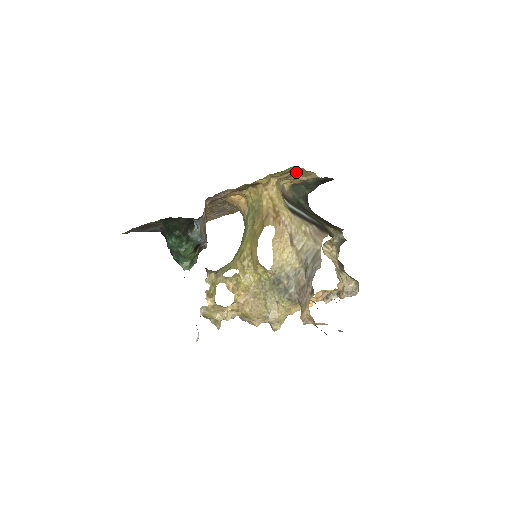
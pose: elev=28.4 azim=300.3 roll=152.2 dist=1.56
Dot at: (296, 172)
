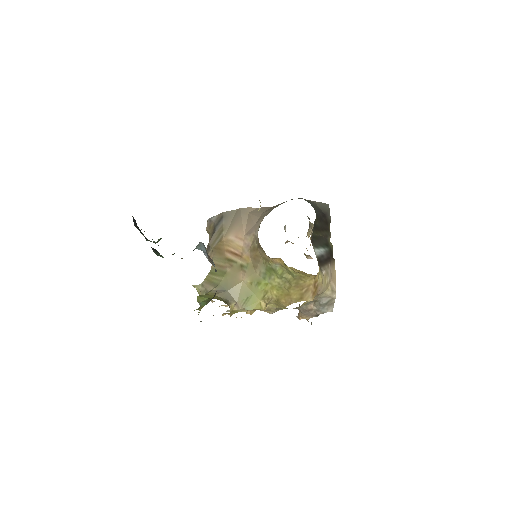
Dot at: occluded
